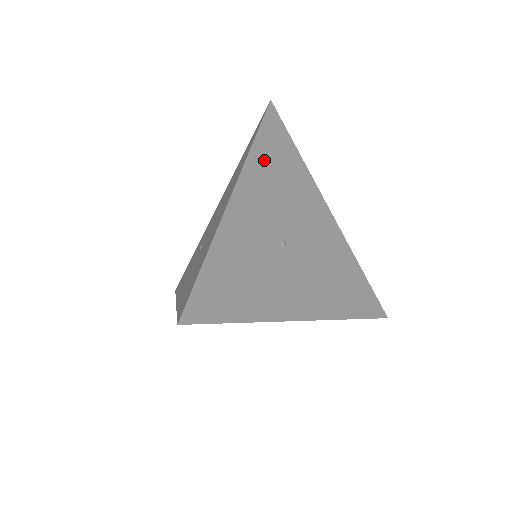
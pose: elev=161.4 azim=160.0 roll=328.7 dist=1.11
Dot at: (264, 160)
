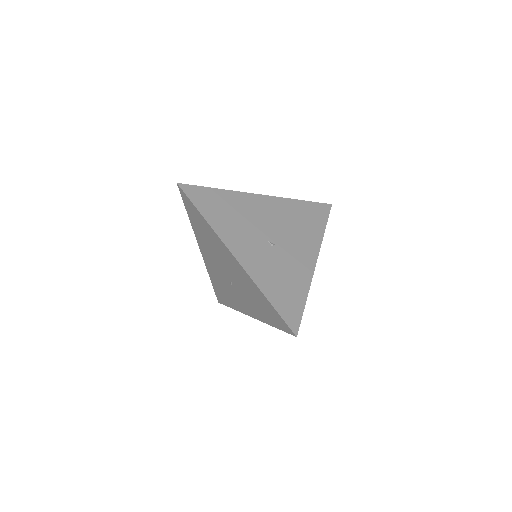
Dot at: (218, 220)
